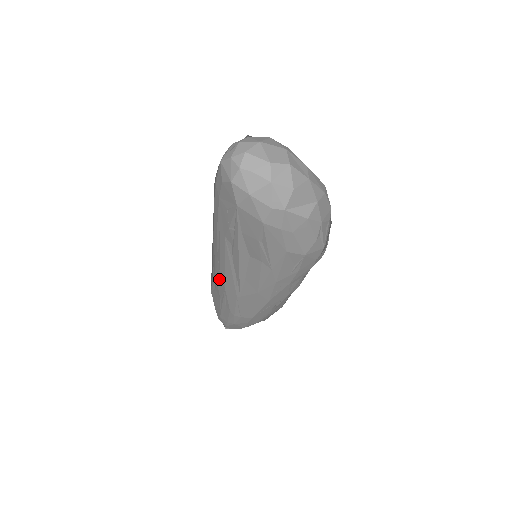
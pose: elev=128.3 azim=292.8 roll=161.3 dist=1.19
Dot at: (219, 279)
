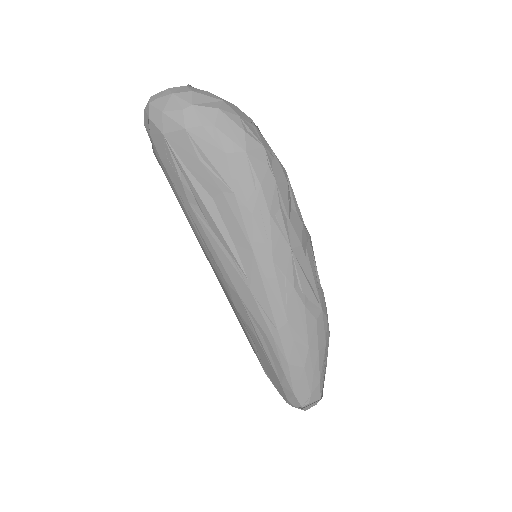
Dot at: (232, 296)
